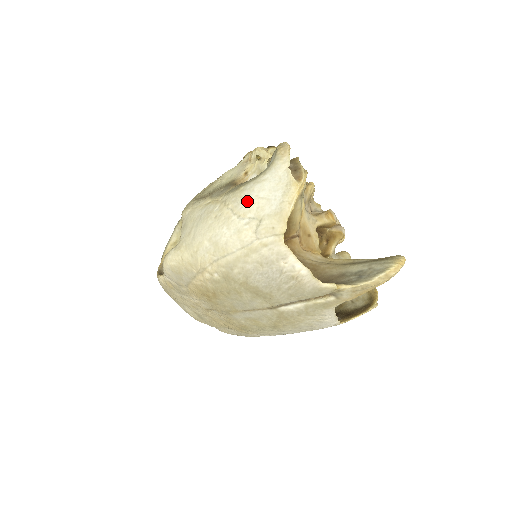
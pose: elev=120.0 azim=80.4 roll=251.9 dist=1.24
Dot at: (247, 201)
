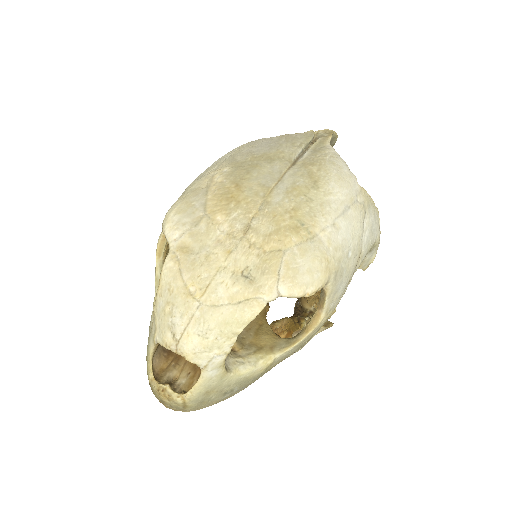
Dot at: occluded
